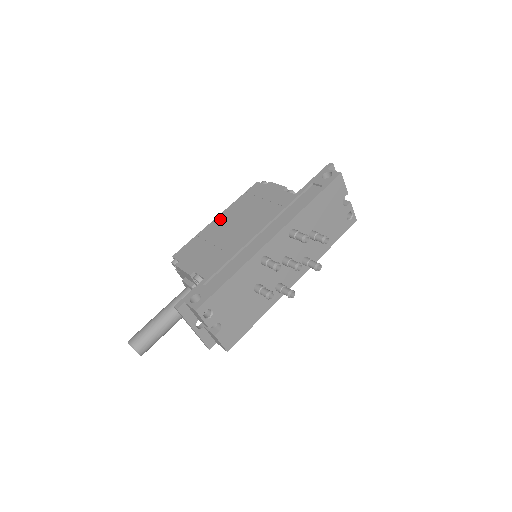
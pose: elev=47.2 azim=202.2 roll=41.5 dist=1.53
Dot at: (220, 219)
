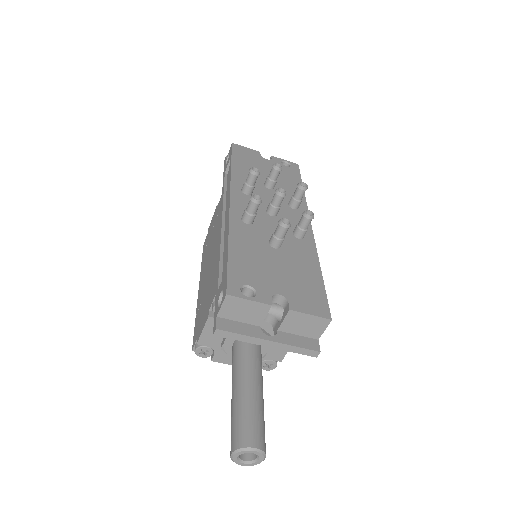
Dot at: (200, 284)
